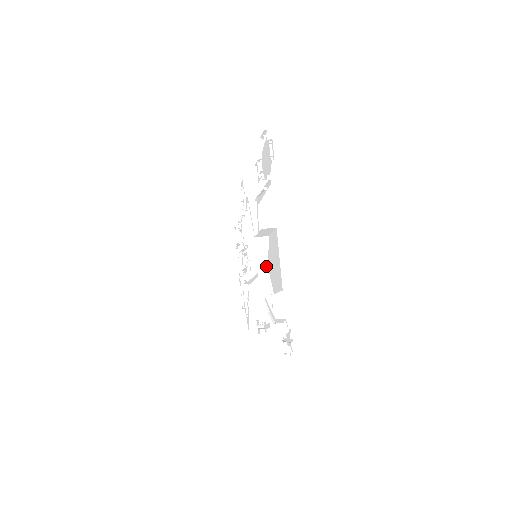
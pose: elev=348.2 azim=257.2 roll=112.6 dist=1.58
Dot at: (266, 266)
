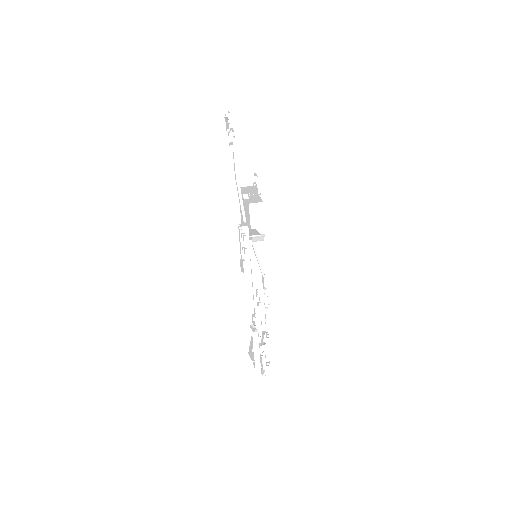
Dot at: occluded
